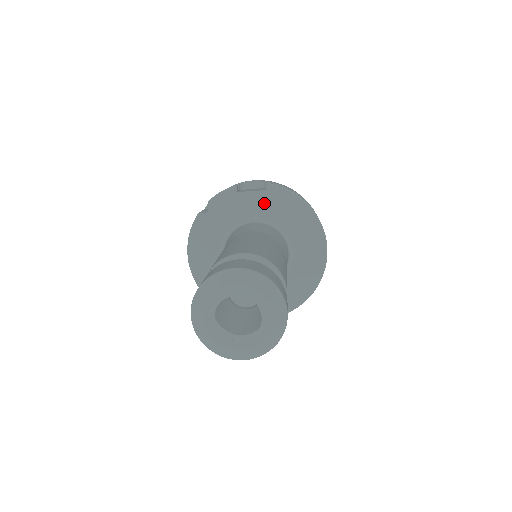
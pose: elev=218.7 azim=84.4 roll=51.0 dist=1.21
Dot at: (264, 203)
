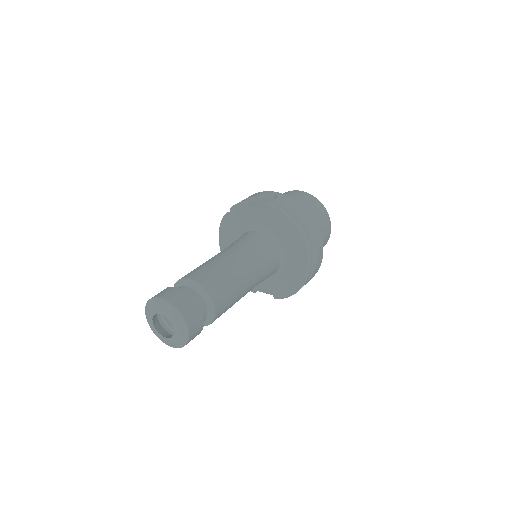
Dot at: (266, 218)
